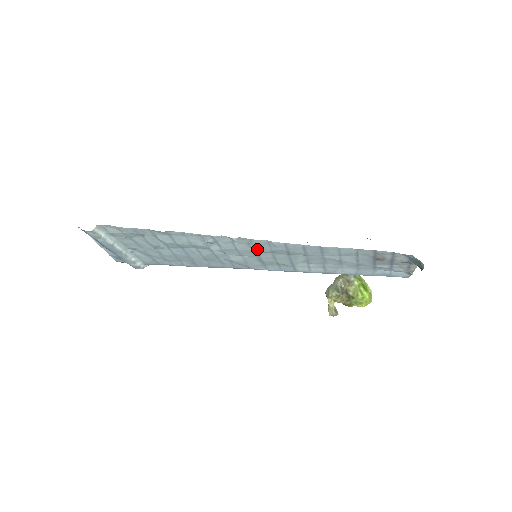
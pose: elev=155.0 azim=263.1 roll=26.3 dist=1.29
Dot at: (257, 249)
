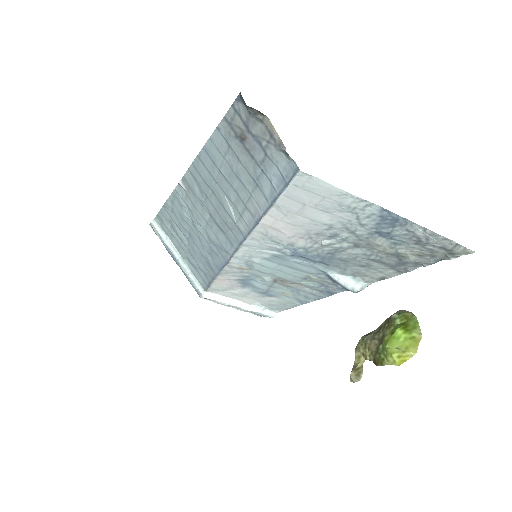
Dot at: (198, 196)
